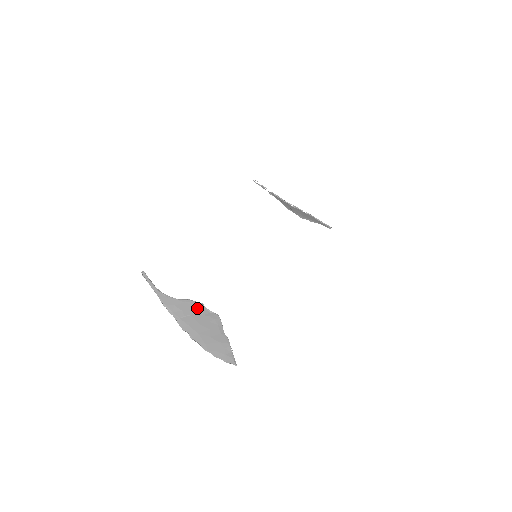
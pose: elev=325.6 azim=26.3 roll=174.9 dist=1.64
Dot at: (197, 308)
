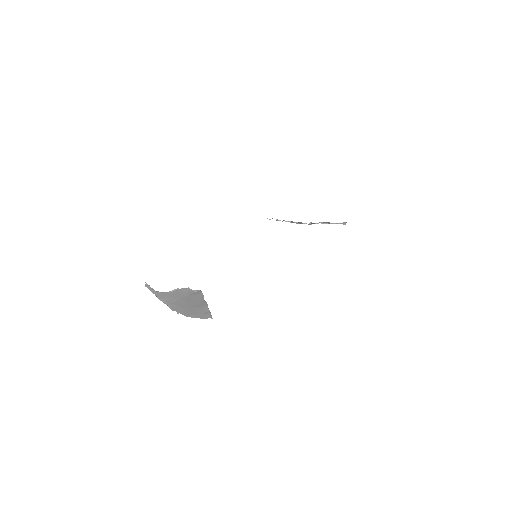
Dot at: (185, 292)
